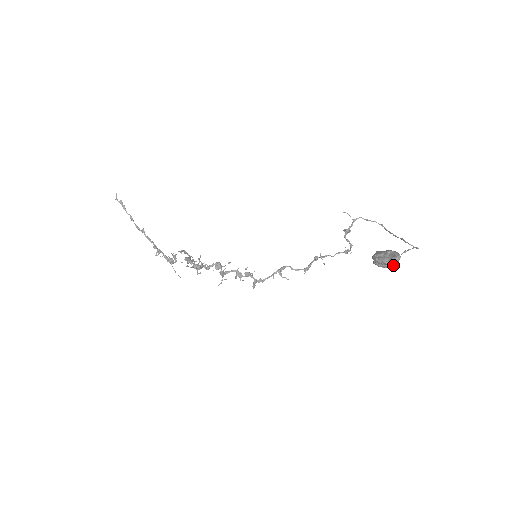
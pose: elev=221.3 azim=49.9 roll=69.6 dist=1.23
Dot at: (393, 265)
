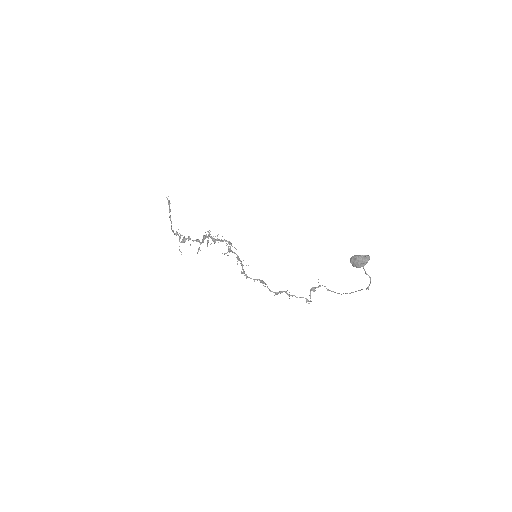
Dot at: (365, 260)
